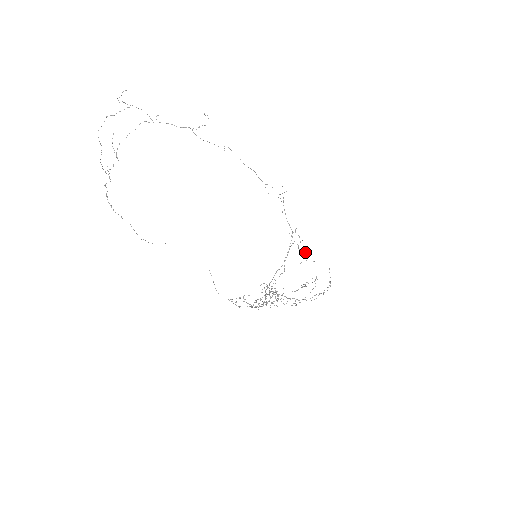
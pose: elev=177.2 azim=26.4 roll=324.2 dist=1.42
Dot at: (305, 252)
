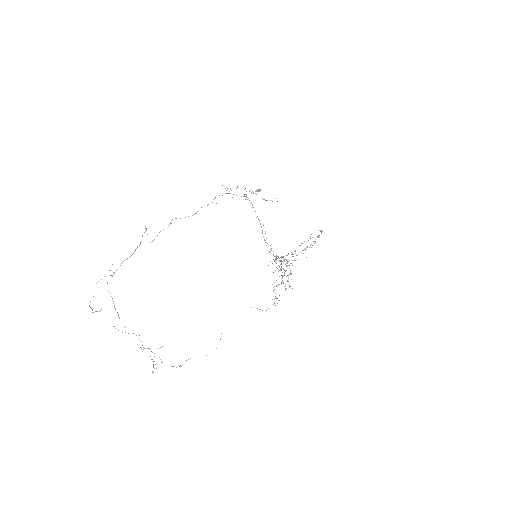
Dot at: (258, 190)
